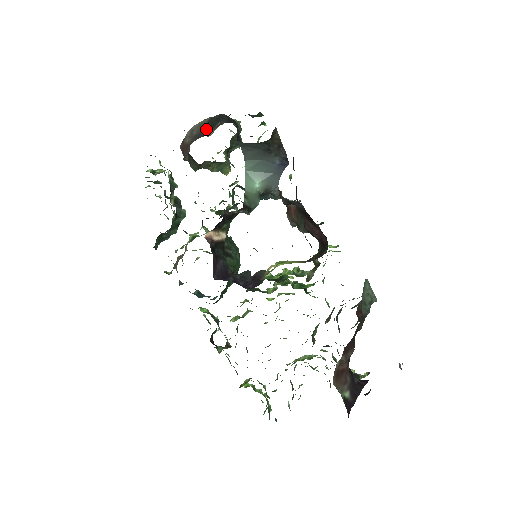
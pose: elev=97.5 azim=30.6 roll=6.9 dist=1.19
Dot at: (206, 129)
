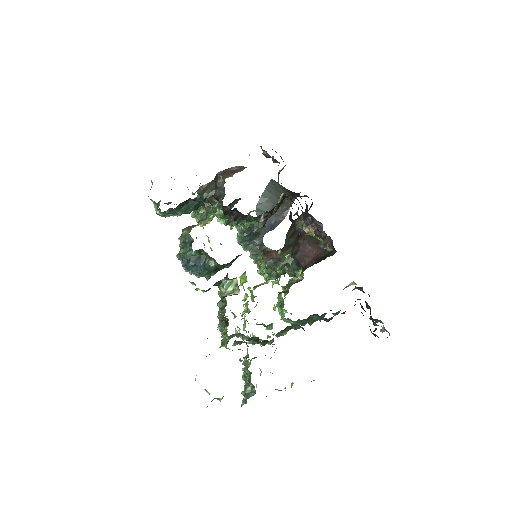
Dot at: occluded
